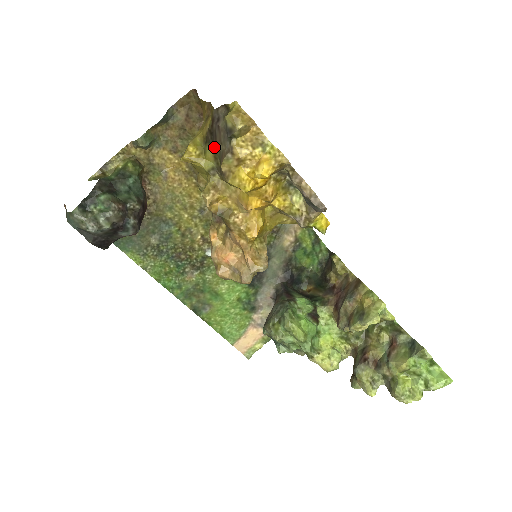
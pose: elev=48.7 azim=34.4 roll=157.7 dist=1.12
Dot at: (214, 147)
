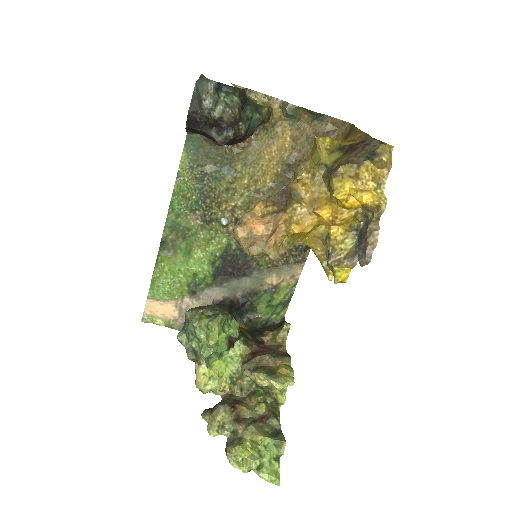
Dot at: (345, 155)
